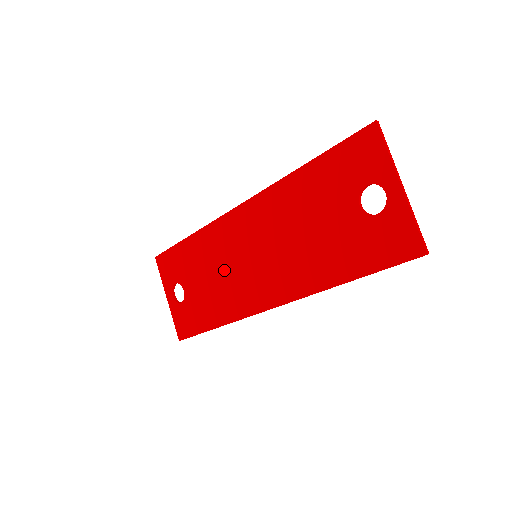
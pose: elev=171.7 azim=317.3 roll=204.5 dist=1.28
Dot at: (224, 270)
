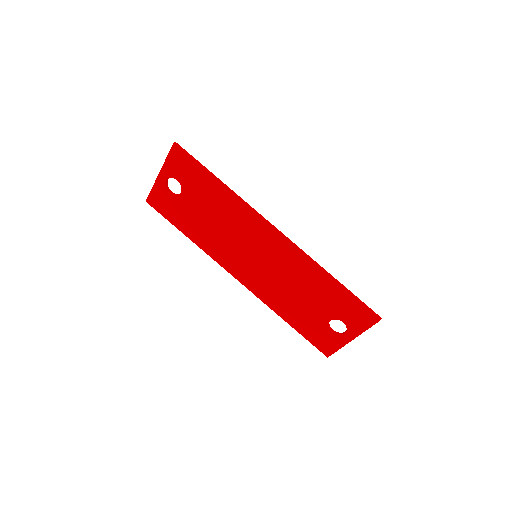
Dot at: (227, 232)
